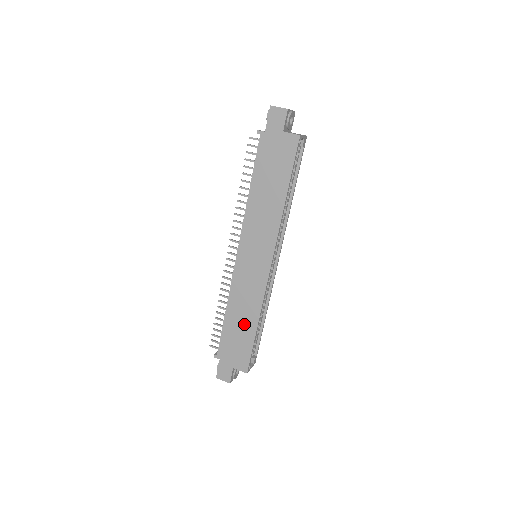
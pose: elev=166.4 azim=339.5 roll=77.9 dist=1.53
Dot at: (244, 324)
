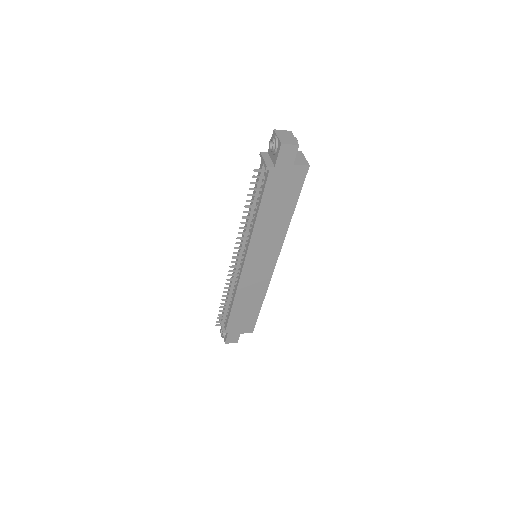
Dot at: (250, 306)
